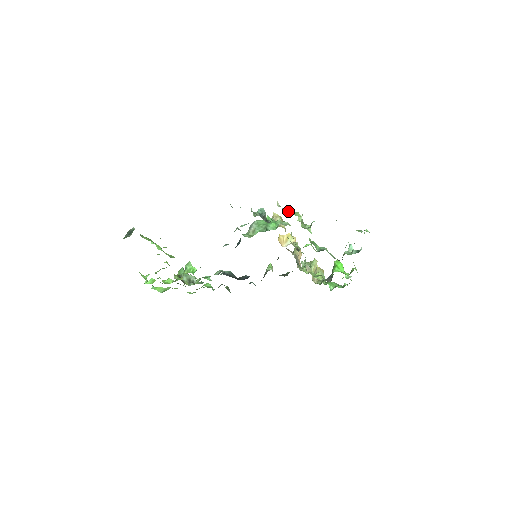
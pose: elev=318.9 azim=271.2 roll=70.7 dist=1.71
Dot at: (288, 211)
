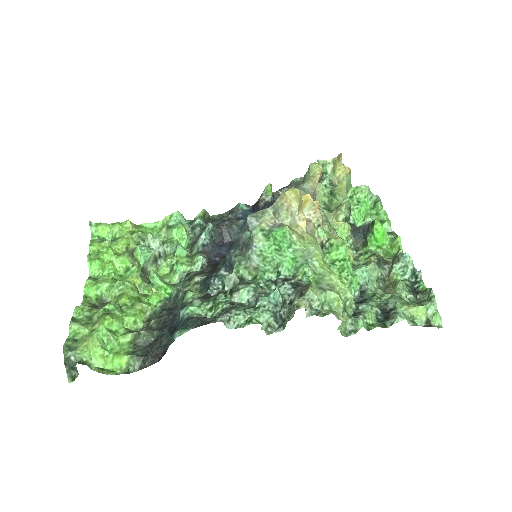
Dot at: (322, 301)
